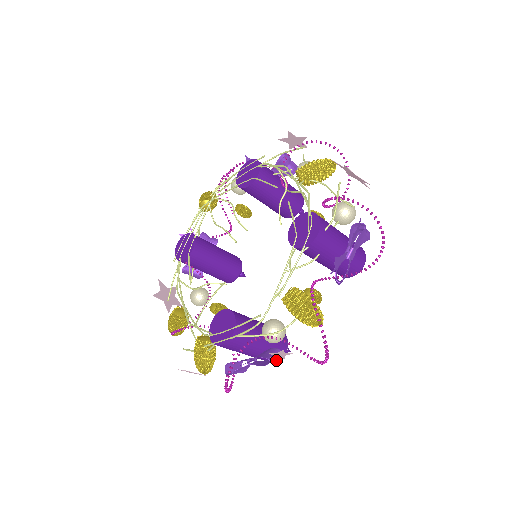
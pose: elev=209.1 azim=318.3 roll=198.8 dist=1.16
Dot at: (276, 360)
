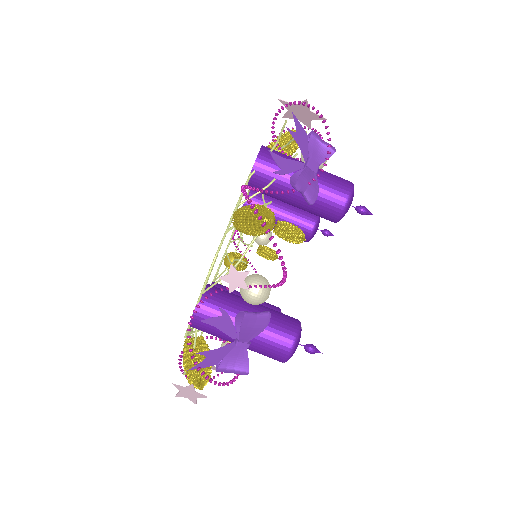
Dot at: (286, 348)
